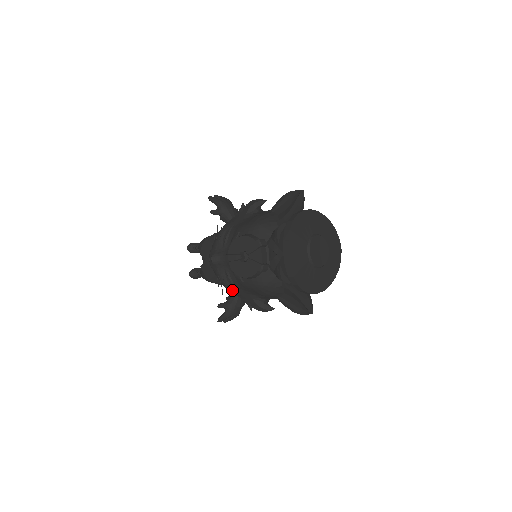
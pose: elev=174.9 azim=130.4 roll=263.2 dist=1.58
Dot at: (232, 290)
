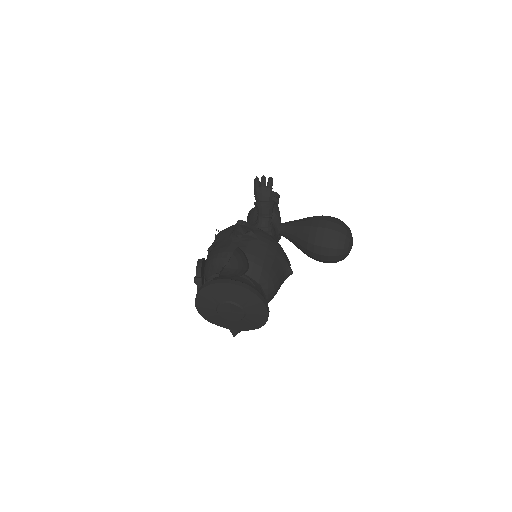
Dot at: occluded
